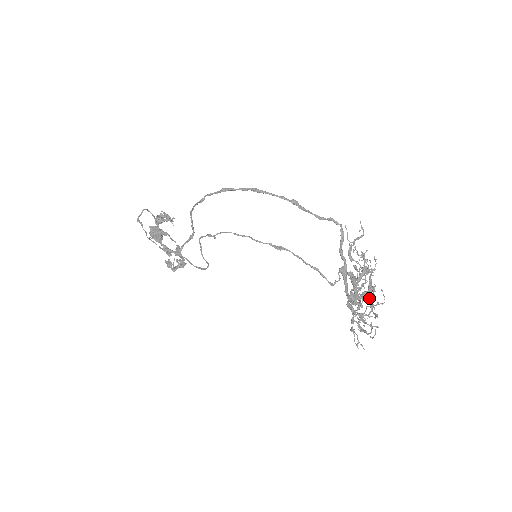
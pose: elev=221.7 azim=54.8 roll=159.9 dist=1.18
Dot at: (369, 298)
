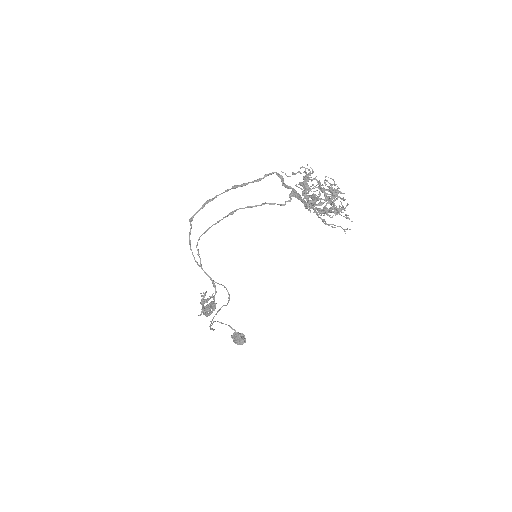
Dot at: occluded
